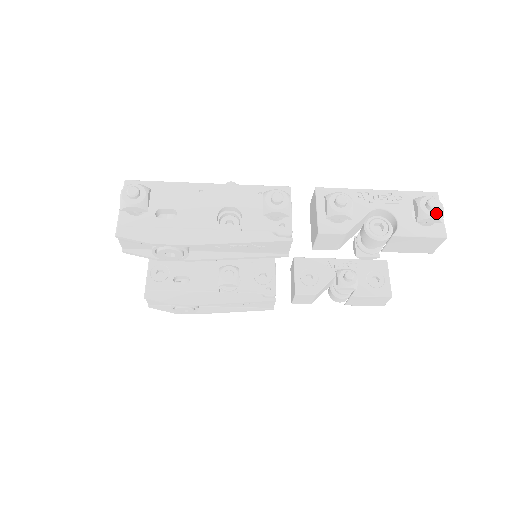
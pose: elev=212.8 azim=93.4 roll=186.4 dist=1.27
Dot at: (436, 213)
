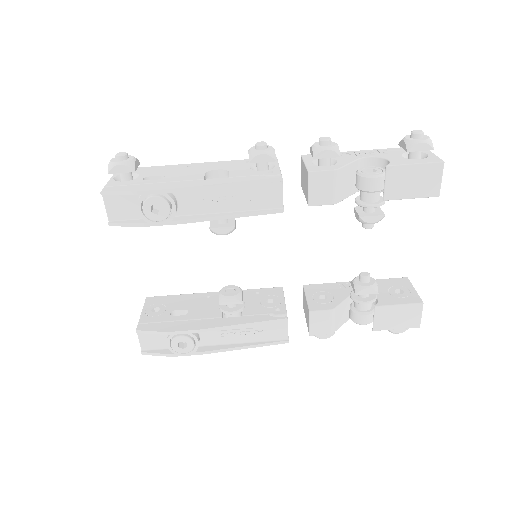
Dot at: (423, 139)
